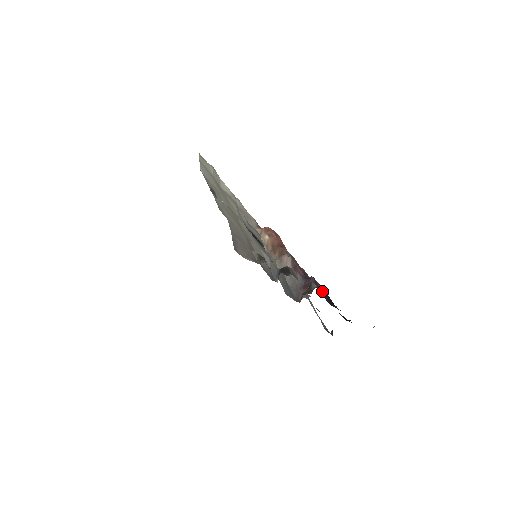
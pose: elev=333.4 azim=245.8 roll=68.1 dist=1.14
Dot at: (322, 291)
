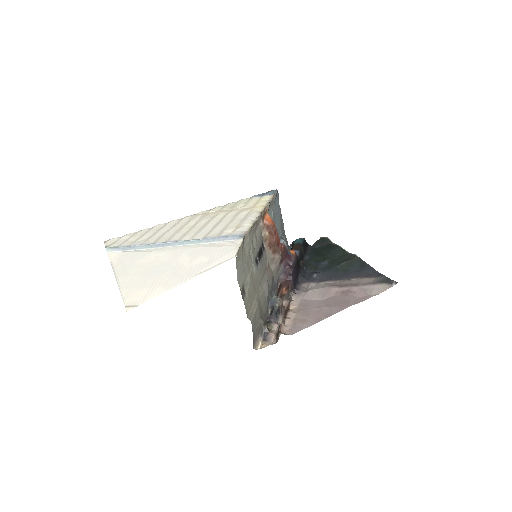
Dot at: (294, 266)
